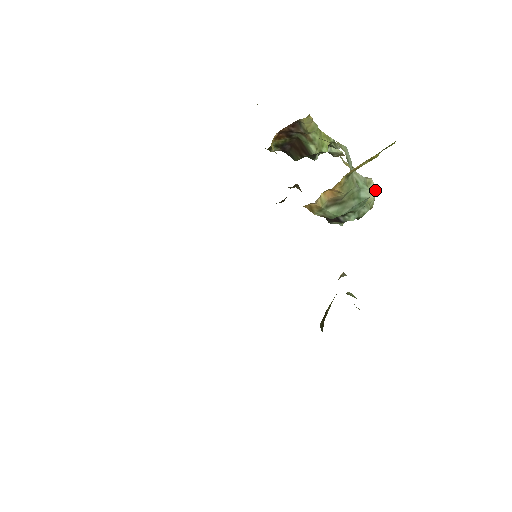
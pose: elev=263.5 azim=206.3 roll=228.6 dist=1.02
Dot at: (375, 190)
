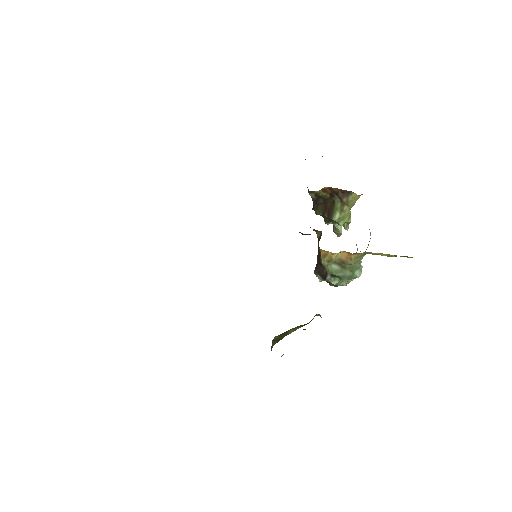
Dot at: occluded
